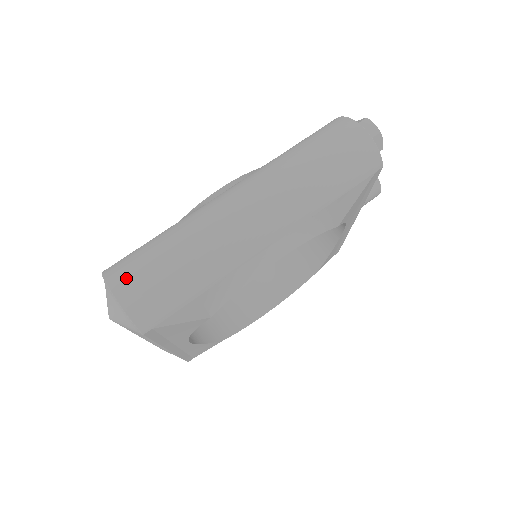
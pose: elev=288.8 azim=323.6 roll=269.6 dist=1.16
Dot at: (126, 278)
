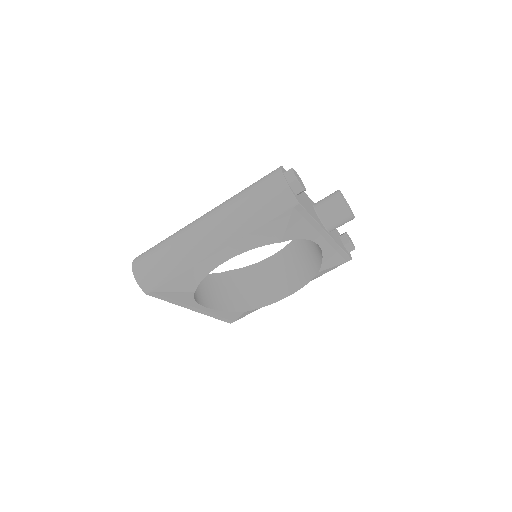
Dot at: (140, 262)
